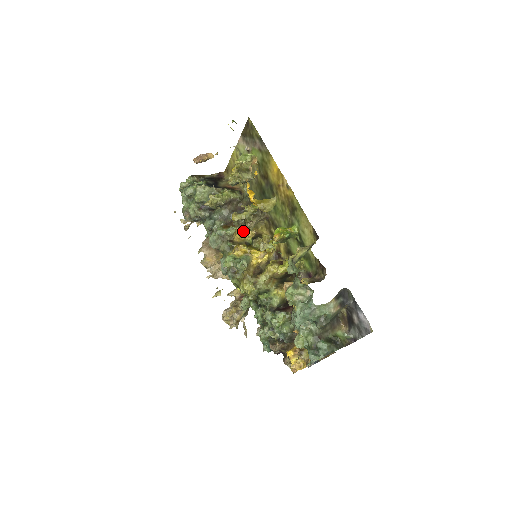
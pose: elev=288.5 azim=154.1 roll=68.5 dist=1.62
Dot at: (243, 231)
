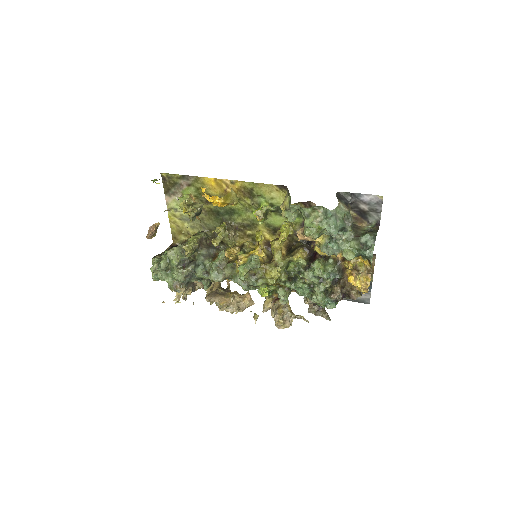
Dot at: (229, 252)
